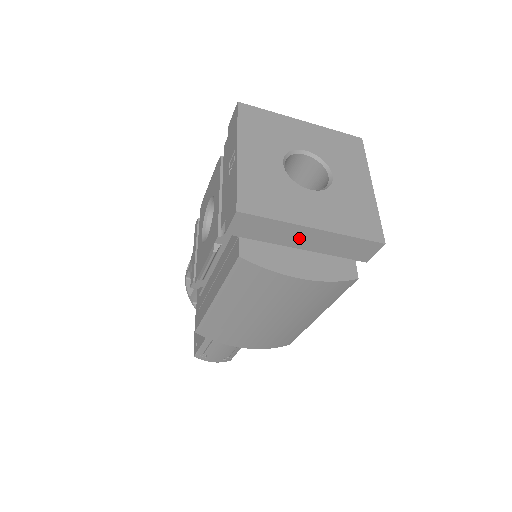
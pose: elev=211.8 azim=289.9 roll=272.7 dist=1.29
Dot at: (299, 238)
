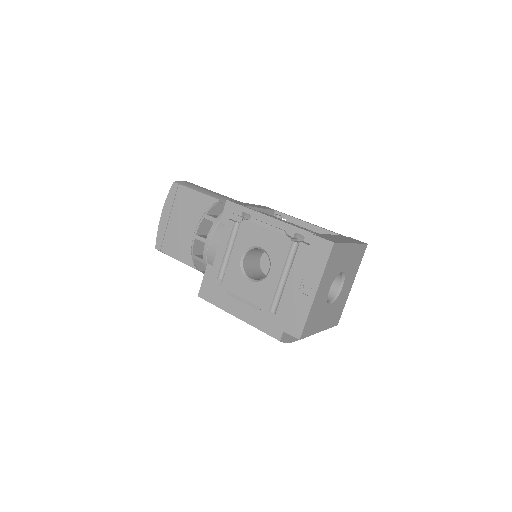
Dot at: occluded
